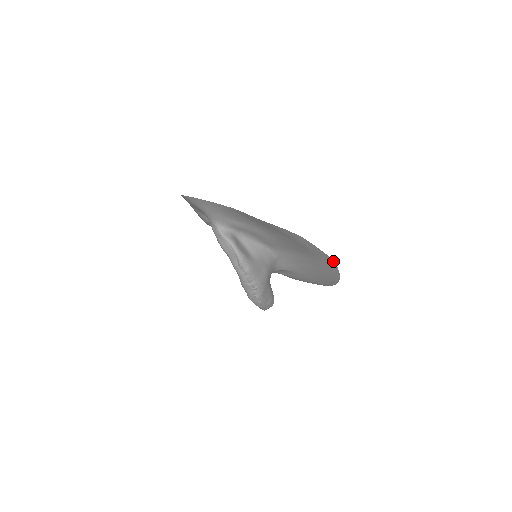
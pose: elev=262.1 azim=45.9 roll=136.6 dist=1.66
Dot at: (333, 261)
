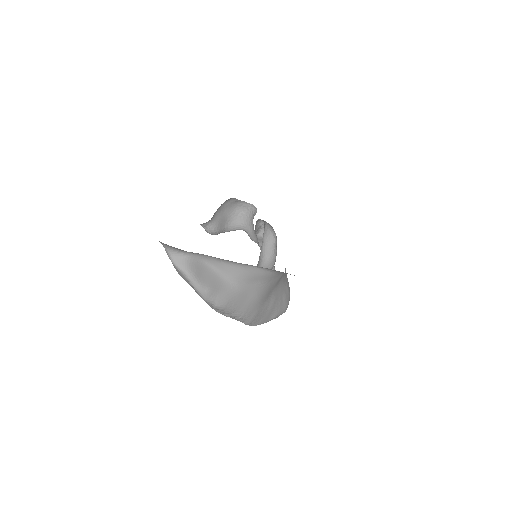
Dot at: occluded
